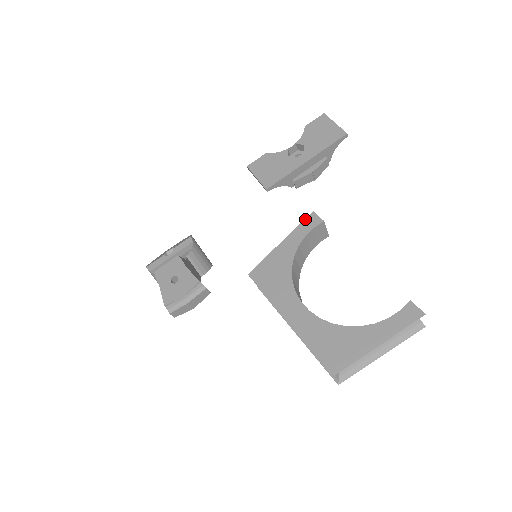
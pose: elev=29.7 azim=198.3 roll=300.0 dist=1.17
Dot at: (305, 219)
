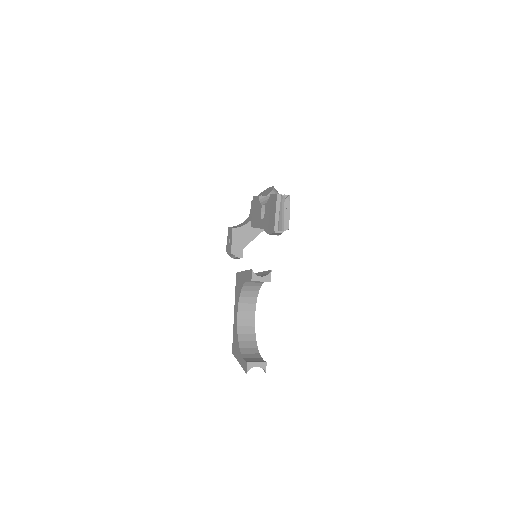
Dot at: (249, 270)
